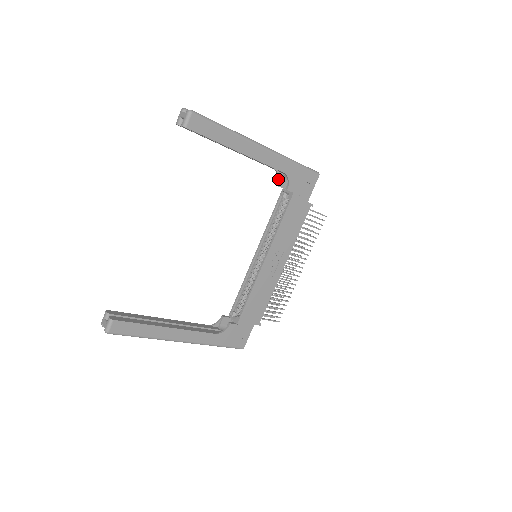
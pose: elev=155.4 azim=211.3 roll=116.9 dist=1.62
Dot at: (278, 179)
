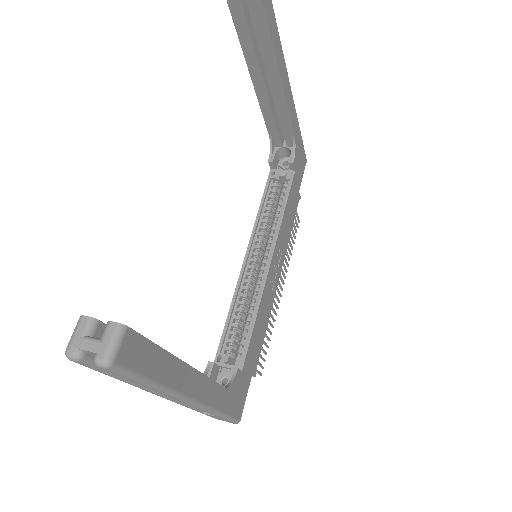
Dot at: (270, 153)
